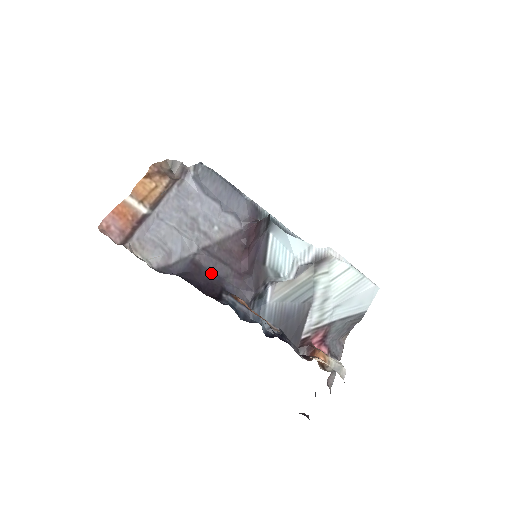
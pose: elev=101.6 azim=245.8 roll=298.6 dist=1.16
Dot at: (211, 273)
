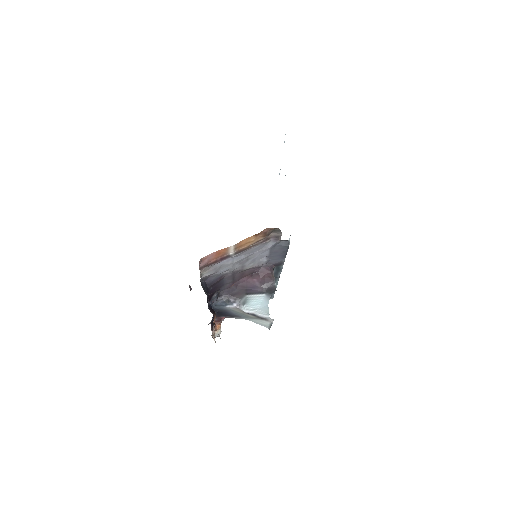
Dot at: (222, 282)
